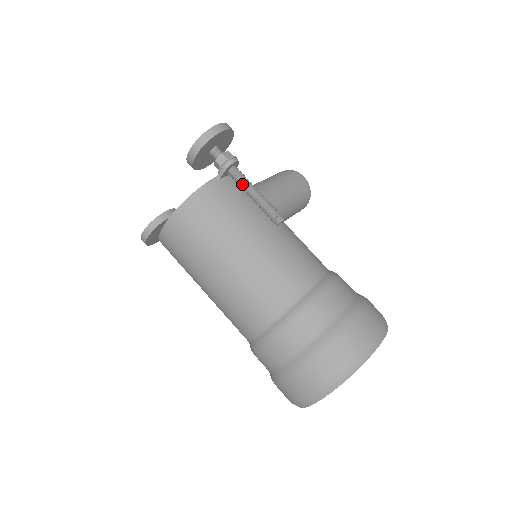
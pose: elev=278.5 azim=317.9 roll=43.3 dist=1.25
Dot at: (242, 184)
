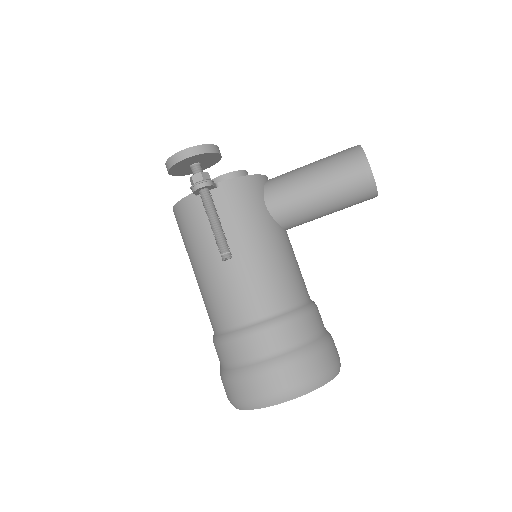
Dot at: occluded
